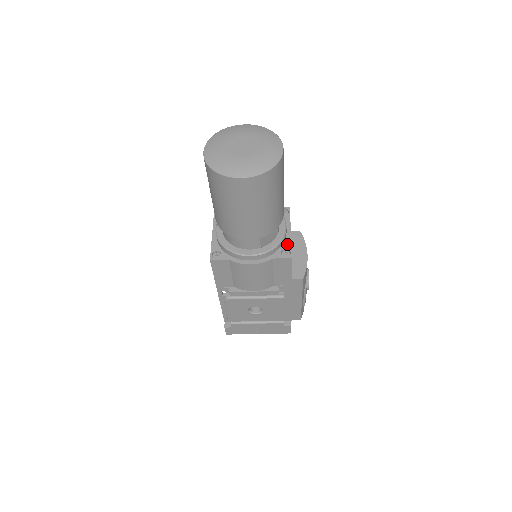
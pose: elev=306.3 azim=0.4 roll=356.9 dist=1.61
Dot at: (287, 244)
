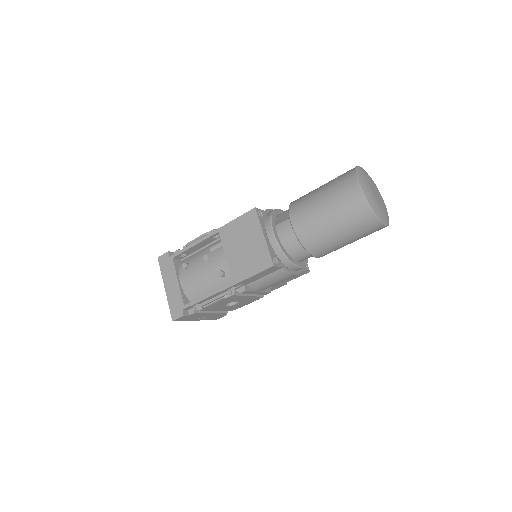
Dot at: occluded
